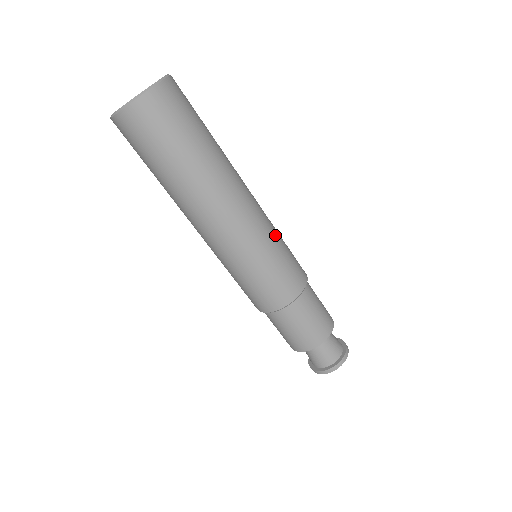
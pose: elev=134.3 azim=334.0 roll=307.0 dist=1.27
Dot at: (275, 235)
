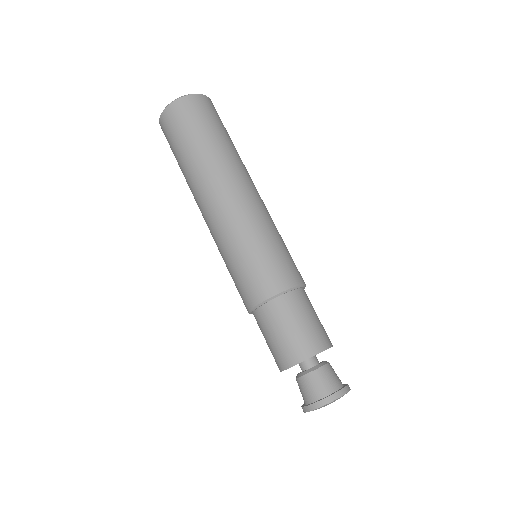
Dot at: (262, 231)
